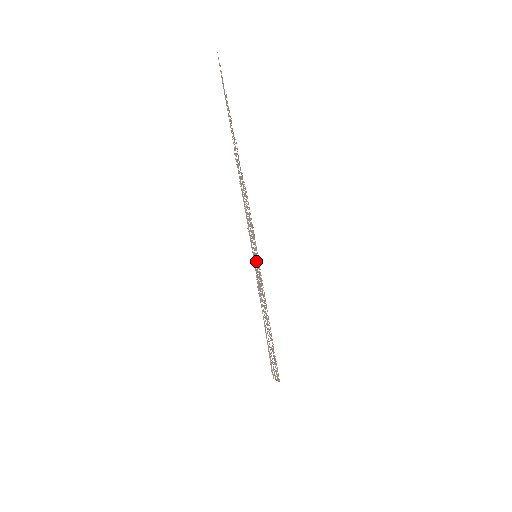
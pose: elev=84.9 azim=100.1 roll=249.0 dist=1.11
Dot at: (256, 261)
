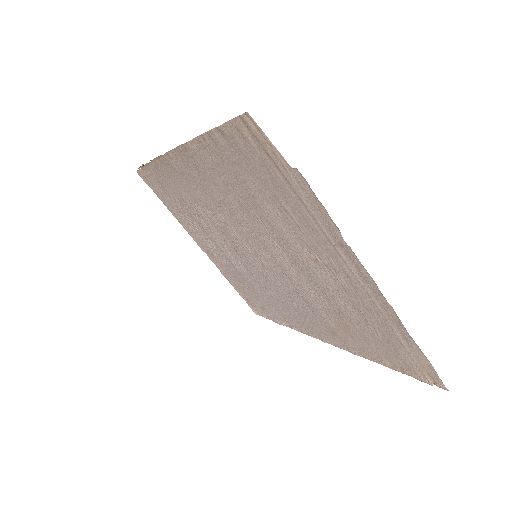
Dot at: (279, 269)
